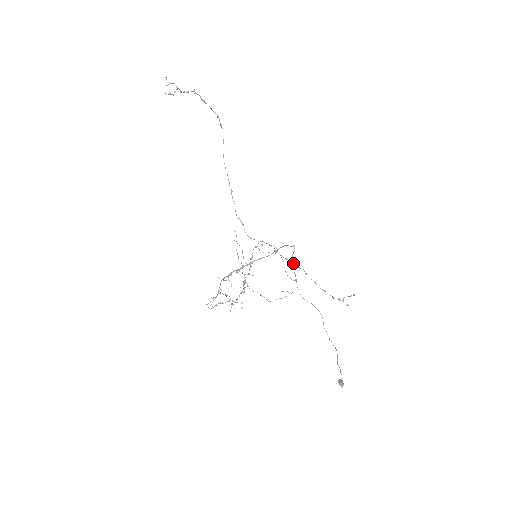
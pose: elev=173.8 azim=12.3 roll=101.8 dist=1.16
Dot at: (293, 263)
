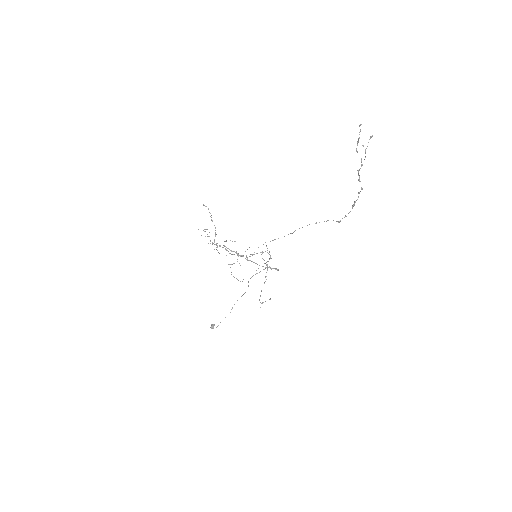
Dot at: occluded
